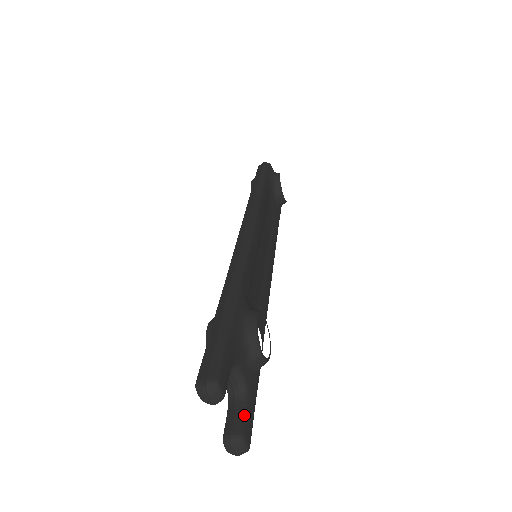
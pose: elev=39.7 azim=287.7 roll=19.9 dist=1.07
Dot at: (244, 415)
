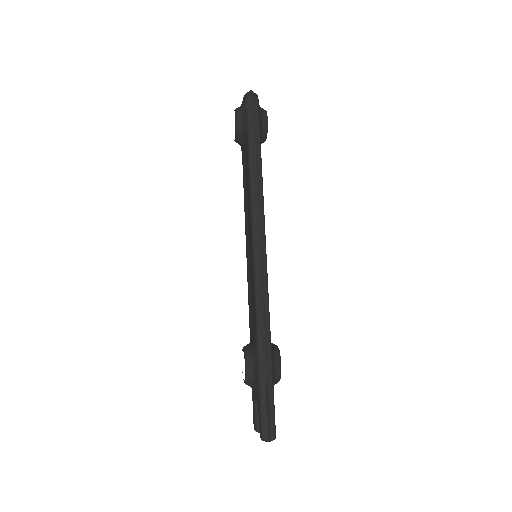
Dot at: occluded
